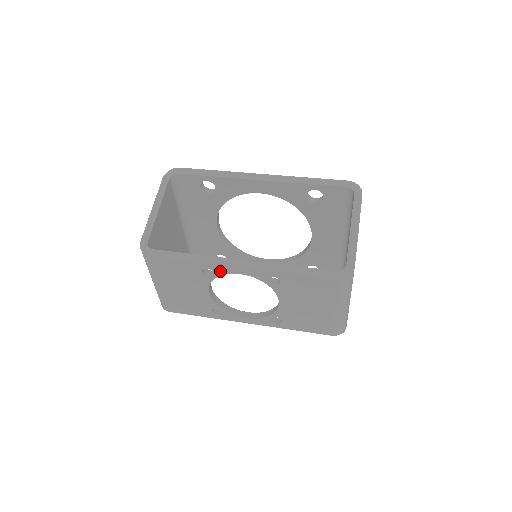
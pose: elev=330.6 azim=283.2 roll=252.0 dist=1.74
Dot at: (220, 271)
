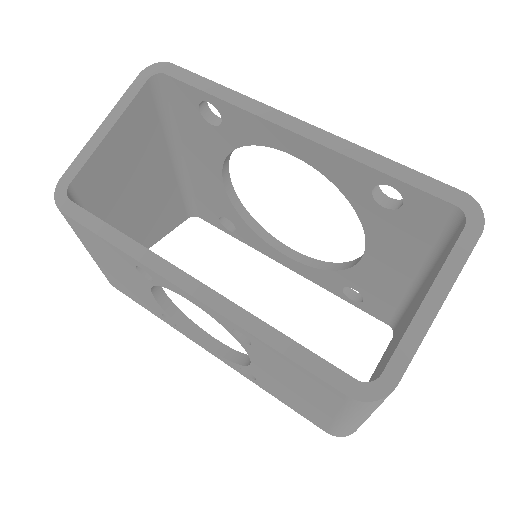
Dot at: (160, 281)
